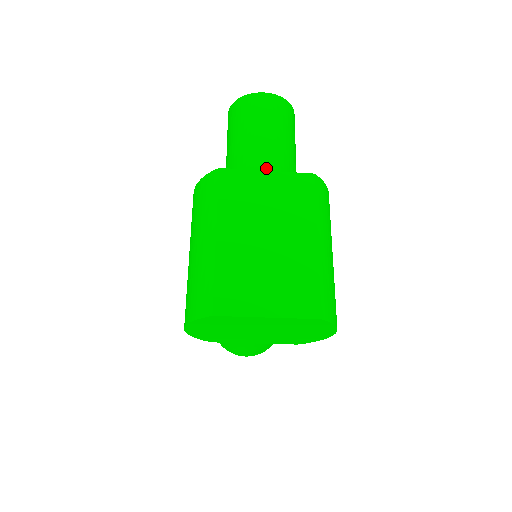
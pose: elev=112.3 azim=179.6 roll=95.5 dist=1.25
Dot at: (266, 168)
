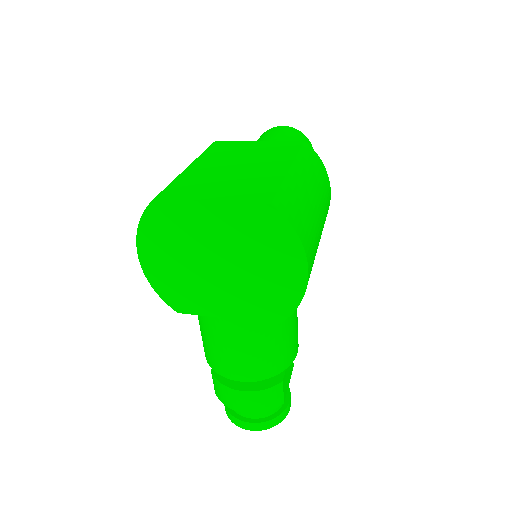
Dot at: occluded
